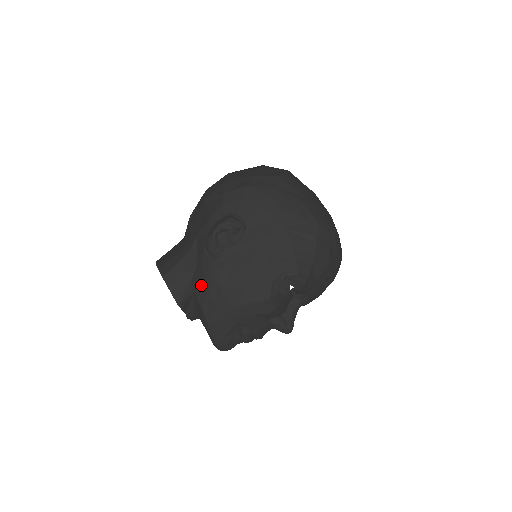
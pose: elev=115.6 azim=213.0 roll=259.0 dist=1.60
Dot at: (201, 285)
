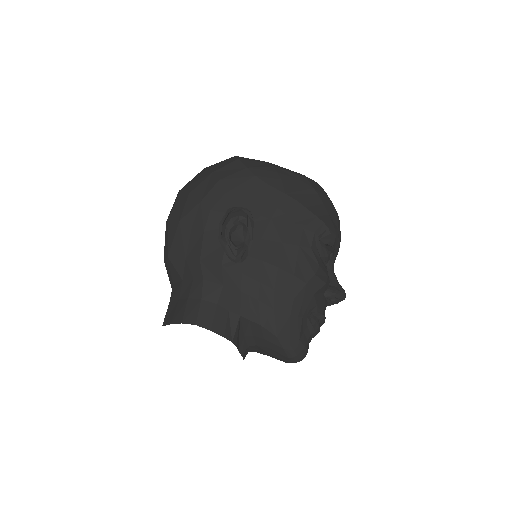
Dot at: (245, 301)
